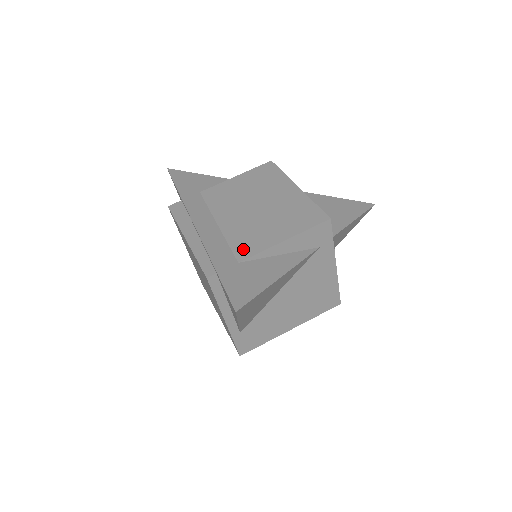
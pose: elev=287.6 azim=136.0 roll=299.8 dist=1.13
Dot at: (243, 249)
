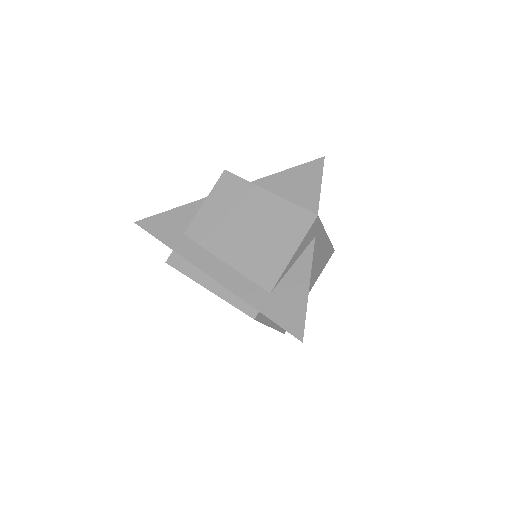
Dot at: (265, 278)
